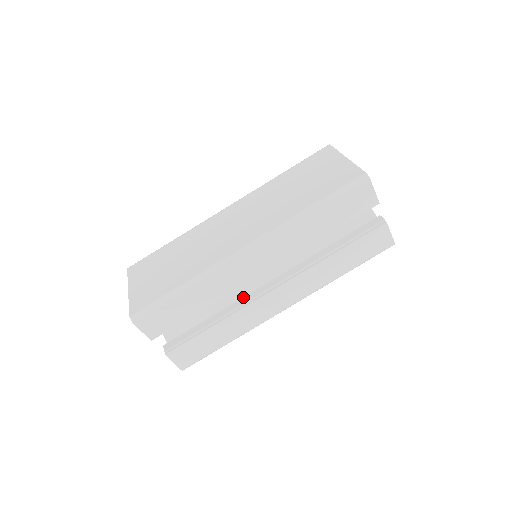
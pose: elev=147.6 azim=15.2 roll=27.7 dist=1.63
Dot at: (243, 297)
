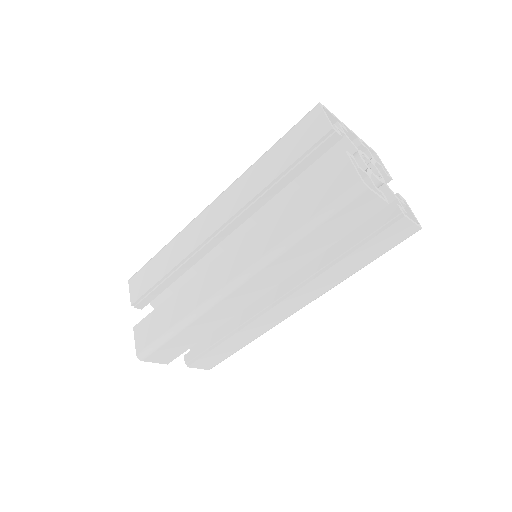
Dot at: occluded
